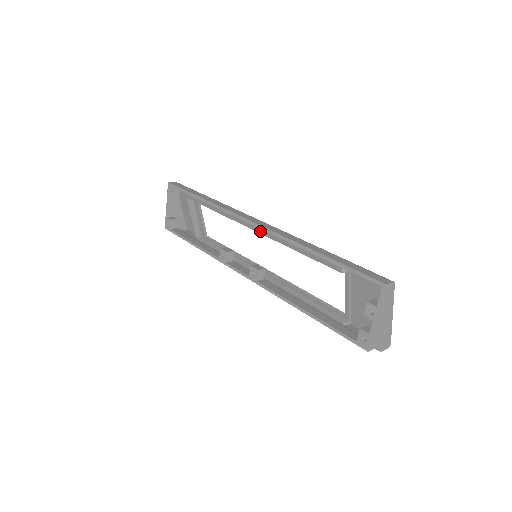
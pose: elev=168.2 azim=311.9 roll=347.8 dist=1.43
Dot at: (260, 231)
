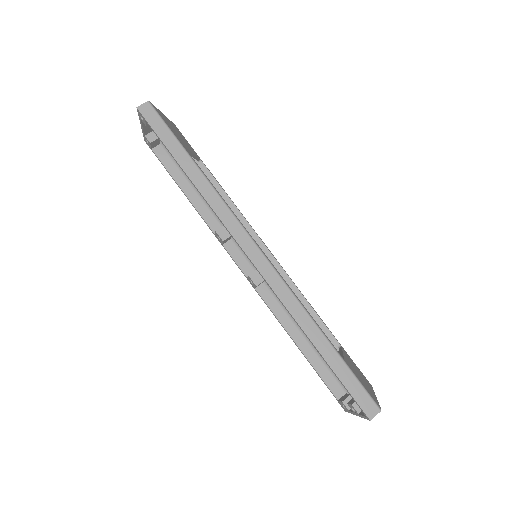
Dot at: occluded
